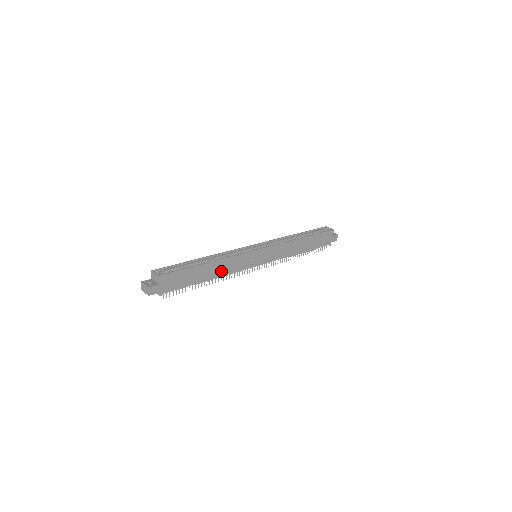
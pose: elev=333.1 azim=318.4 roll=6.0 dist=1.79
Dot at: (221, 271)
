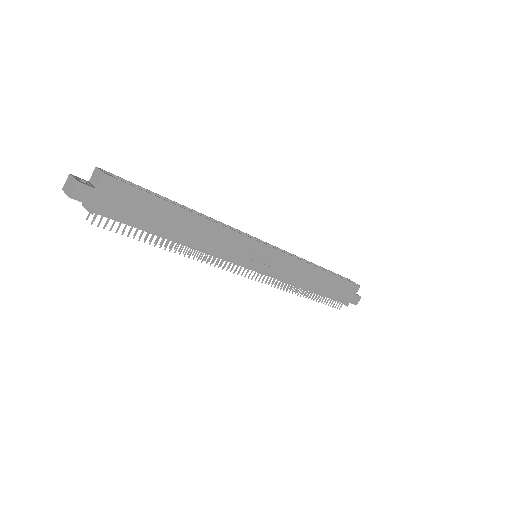
Dot at: (202, 240)
